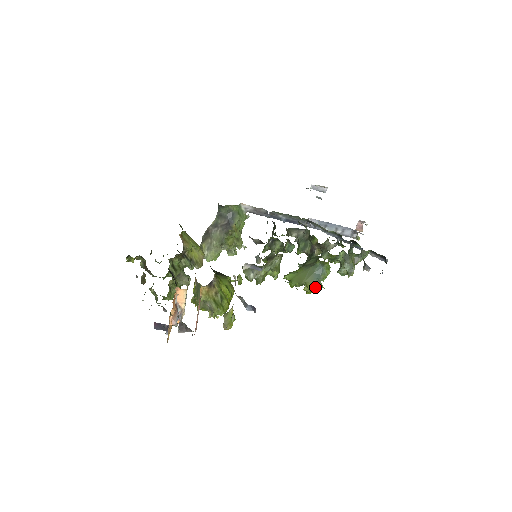
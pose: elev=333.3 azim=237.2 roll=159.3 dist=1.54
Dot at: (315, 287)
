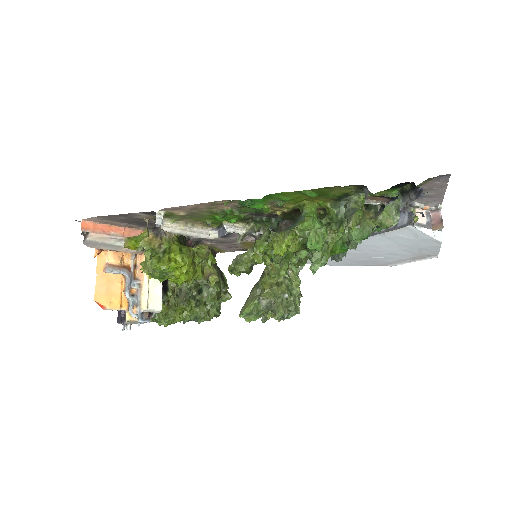
Dot at: (284, 238)
